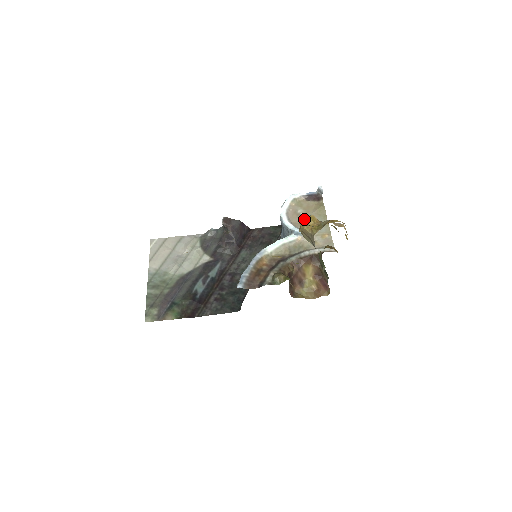
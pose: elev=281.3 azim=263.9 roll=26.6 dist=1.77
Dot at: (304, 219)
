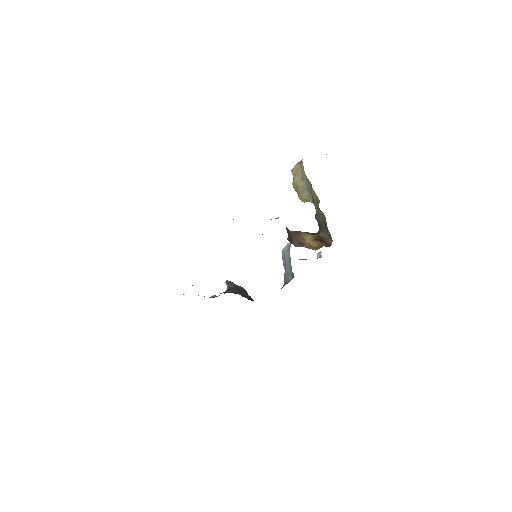
Dot at: occluded
